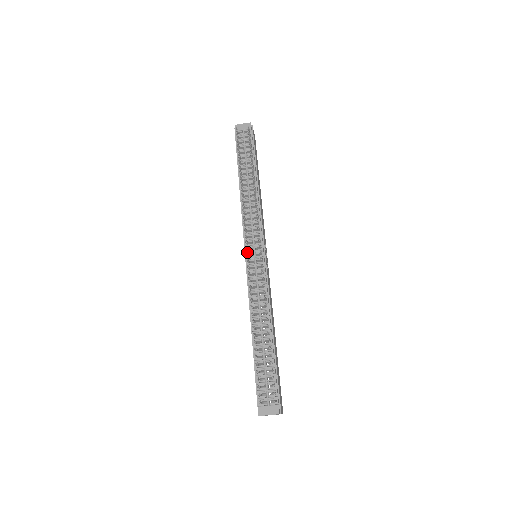
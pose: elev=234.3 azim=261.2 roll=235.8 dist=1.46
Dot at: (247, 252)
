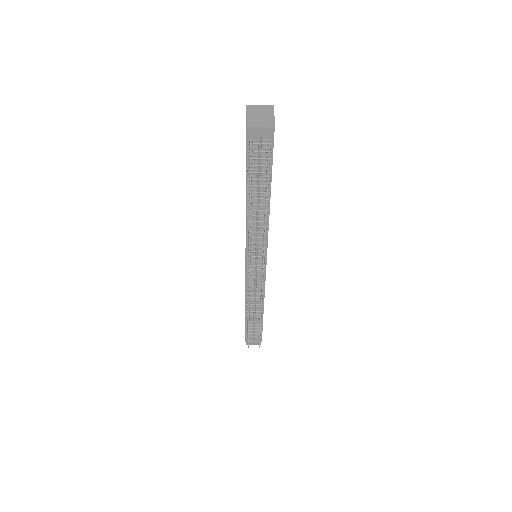
Dot at: (249, 274)
